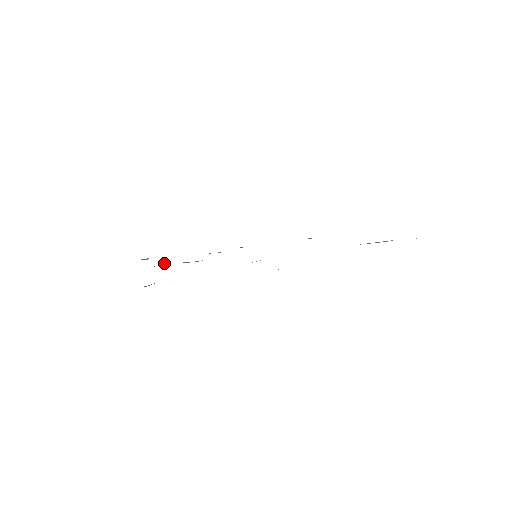
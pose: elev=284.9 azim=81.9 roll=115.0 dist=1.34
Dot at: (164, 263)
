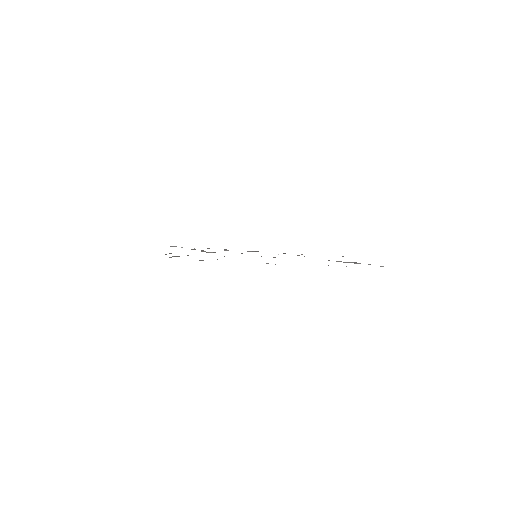
Dot at: occluded
